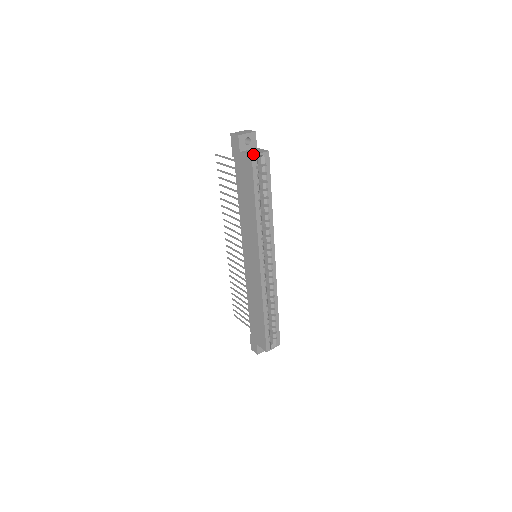
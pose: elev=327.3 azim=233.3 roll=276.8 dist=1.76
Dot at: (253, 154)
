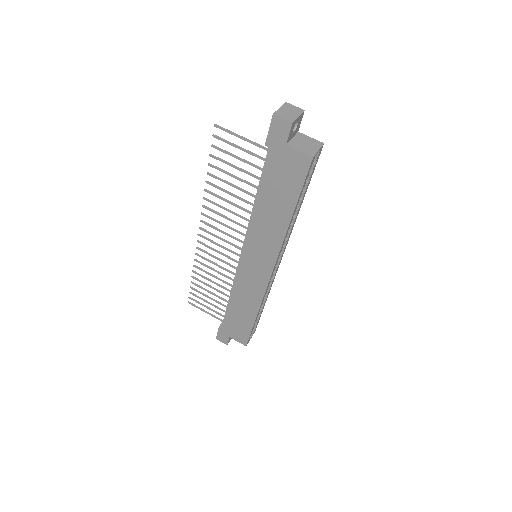
Dot at: (313, 154)
